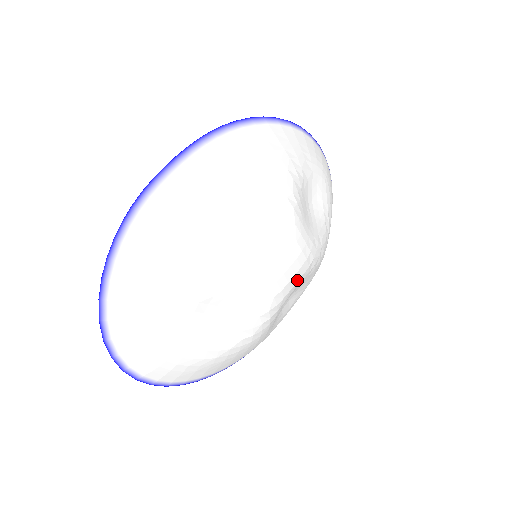
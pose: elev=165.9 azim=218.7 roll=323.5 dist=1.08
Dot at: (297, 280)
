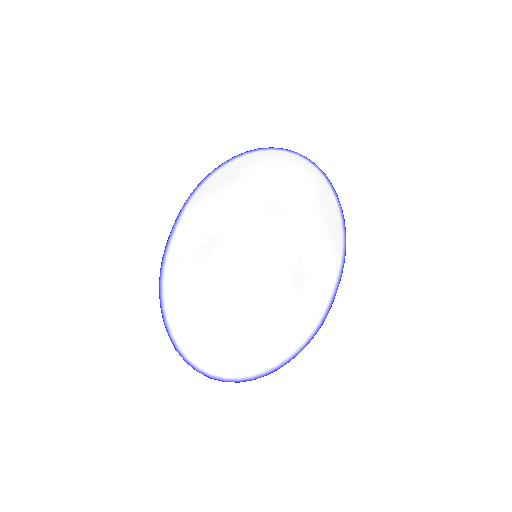
Dot at: (282, 256)
